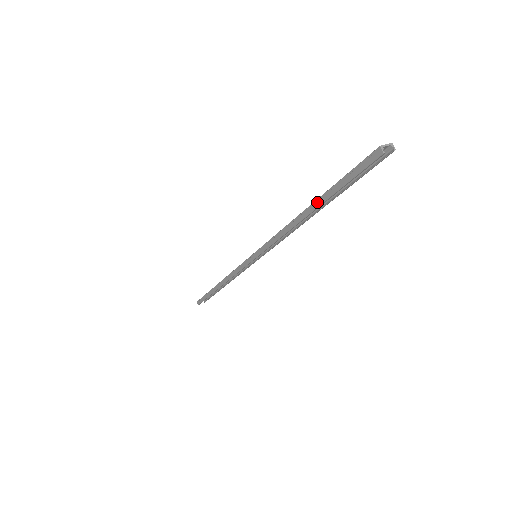
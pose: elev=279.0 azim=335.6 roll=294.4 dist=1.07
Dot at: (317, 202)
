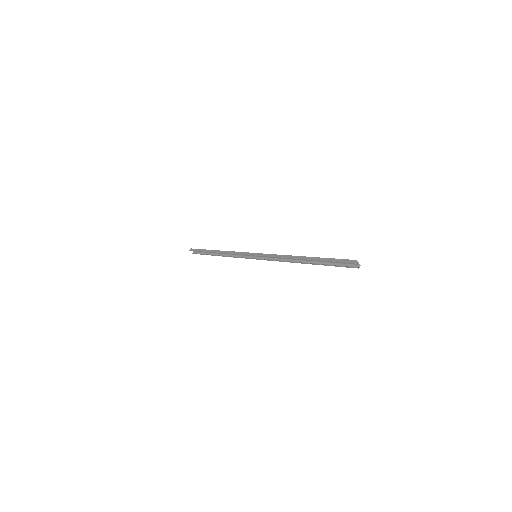
Dot at: (313, 258)
